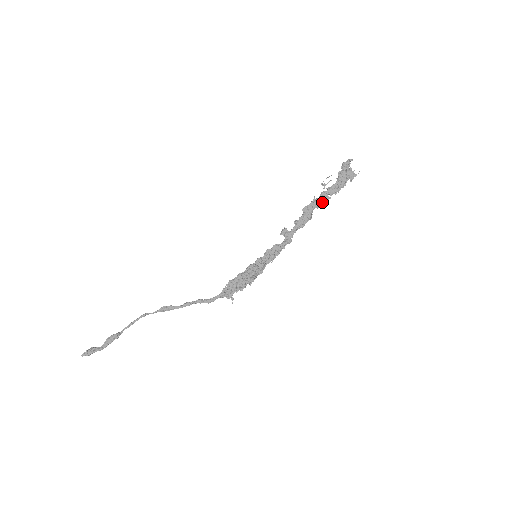
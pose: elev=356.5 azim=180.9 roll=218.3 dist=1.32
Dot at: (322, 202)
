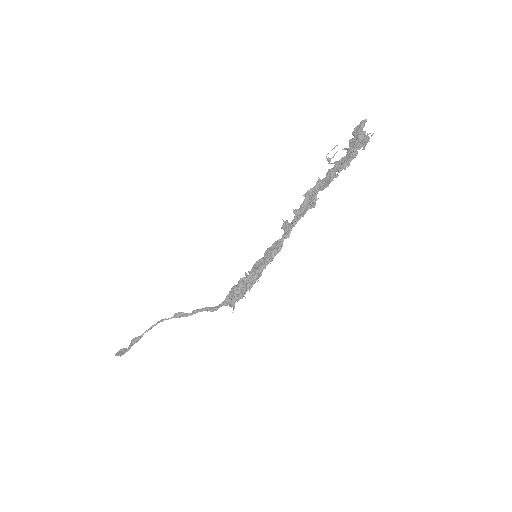
Dot at: (327, 182)
